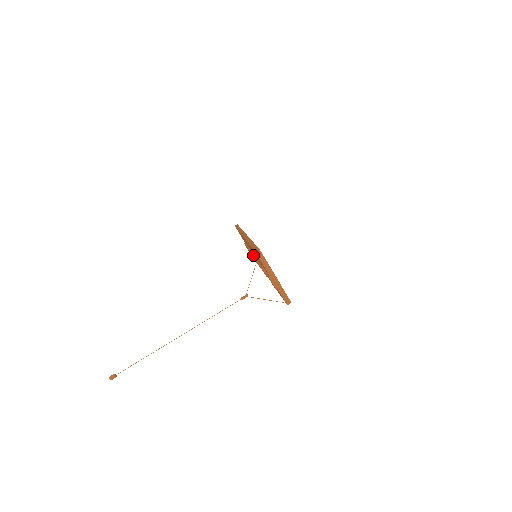
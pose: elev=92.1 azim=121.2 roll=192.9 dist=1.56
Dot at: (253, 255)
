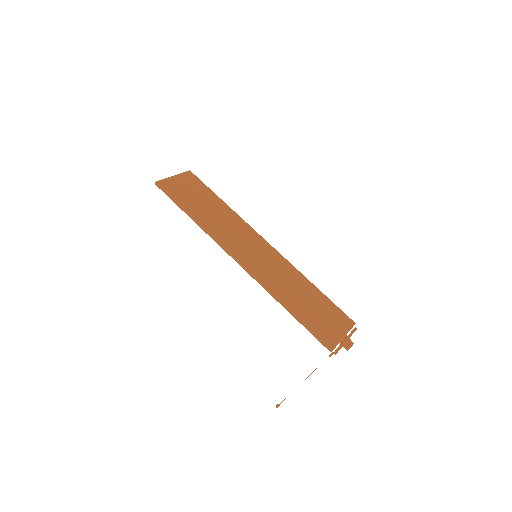
Dot at: occluded
